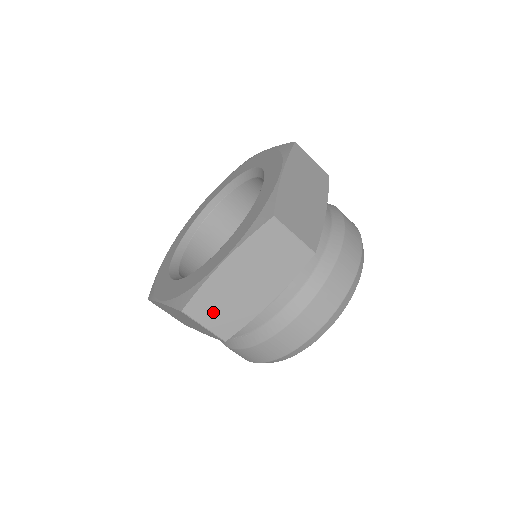
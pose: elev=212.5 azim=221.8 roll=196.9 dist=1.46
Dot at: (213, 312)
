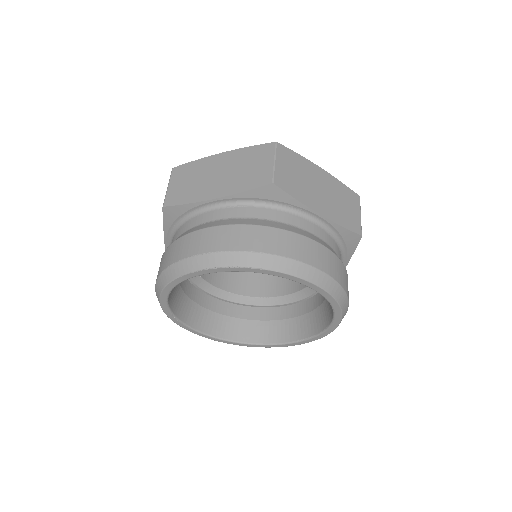
Dot at: (289, 167)
